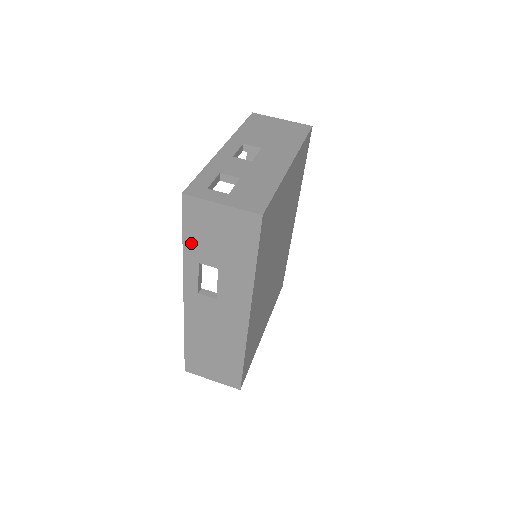
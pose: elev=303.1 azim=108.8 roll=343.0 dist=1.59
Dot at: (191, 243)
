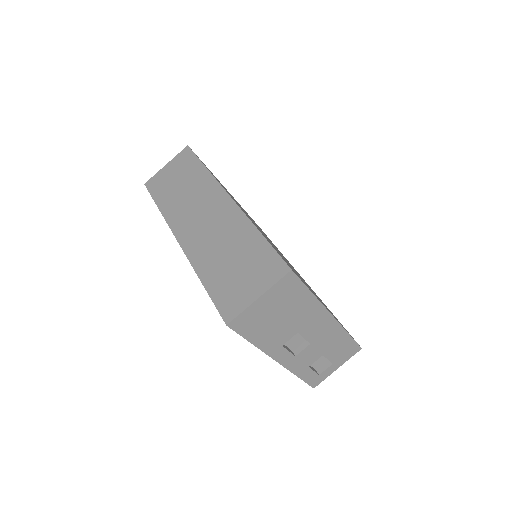
Dot at: occluded
